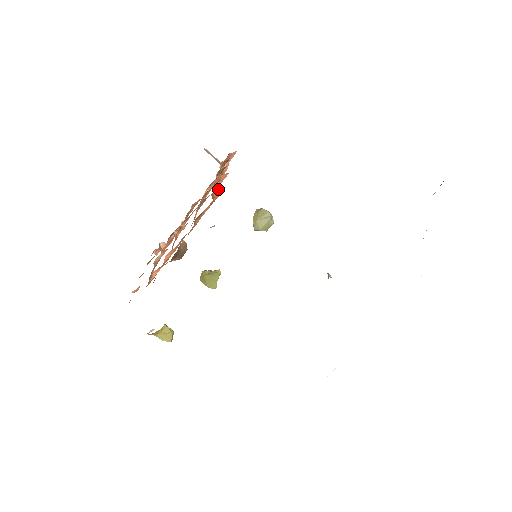
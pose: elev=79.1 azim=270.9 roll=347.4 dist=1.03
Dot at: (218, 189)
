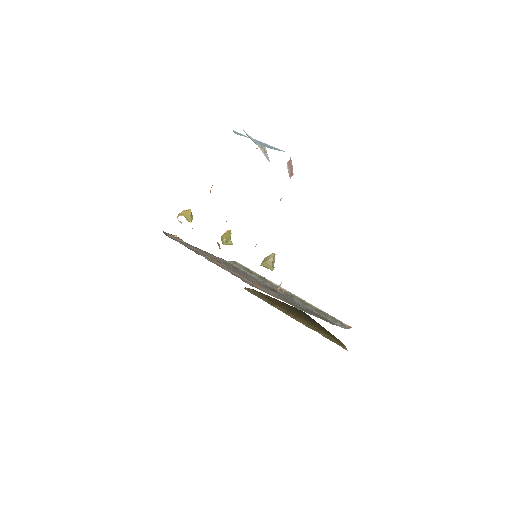
Dot at: occluded
